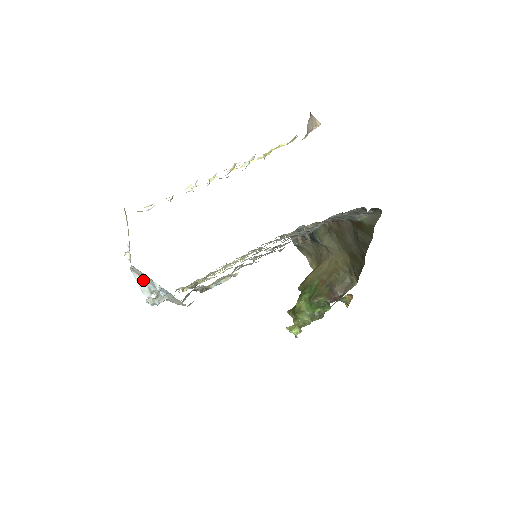
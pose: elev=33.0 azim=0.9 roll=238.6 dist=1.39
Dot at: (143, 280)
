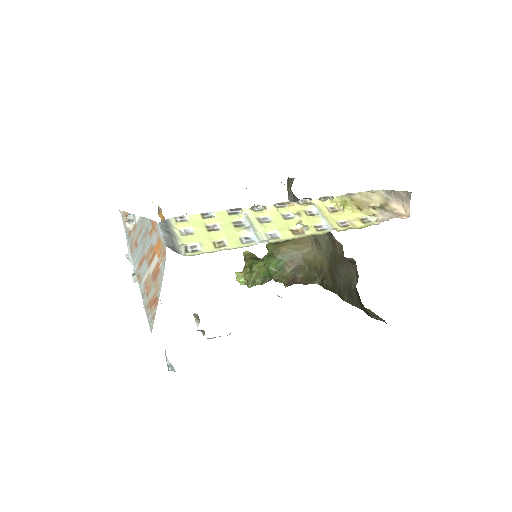
Dot at: occluded
